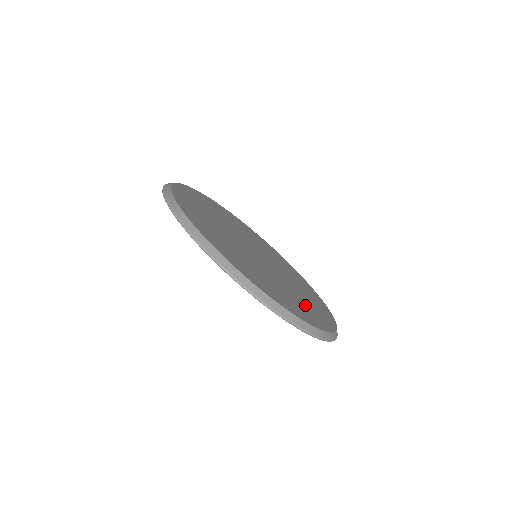
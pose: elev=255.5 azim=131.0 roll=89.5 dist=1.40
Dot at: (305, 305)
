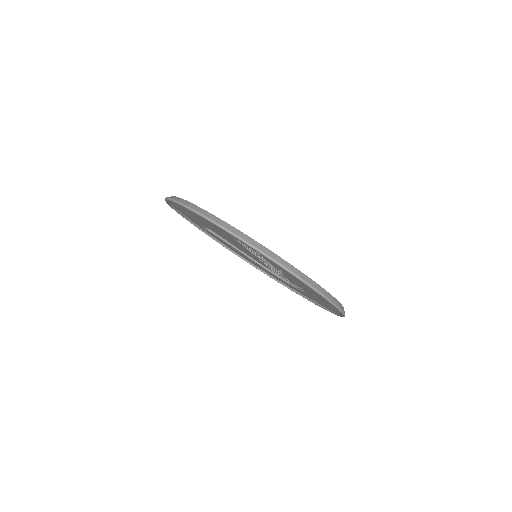
Dot at: occluded
